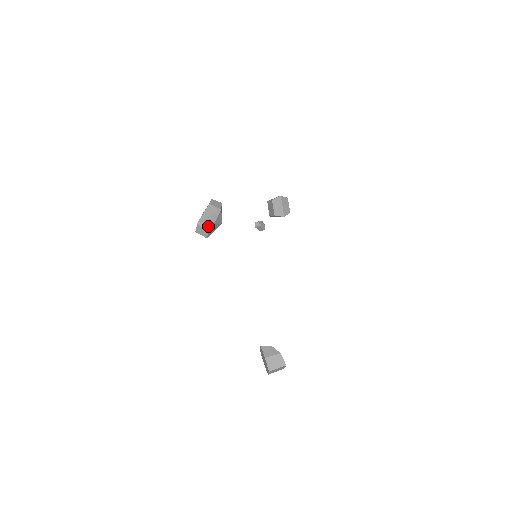
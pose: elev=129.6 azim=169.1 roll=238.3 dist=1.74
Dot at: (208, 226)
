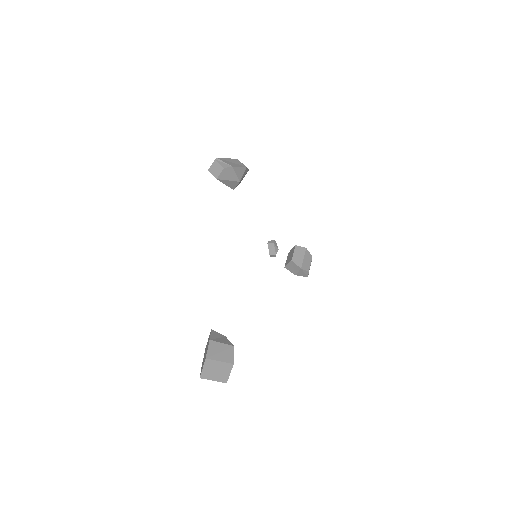
Dot at: (225, 165)
